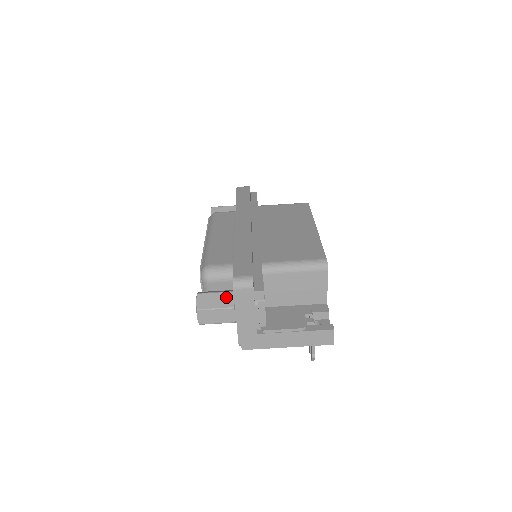
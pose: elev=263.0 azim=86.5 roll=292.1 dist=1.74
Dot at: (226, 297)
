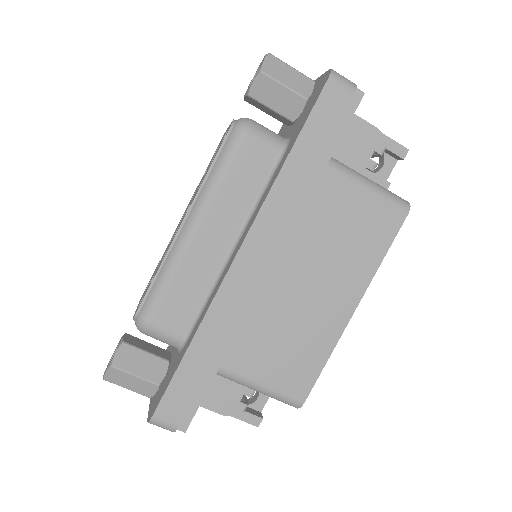
Dot at: (146, 387)
